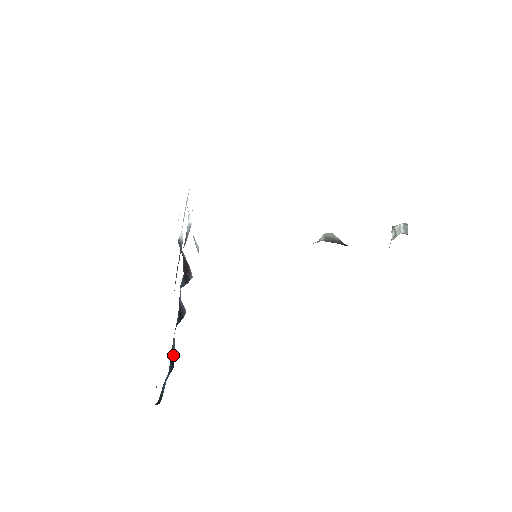
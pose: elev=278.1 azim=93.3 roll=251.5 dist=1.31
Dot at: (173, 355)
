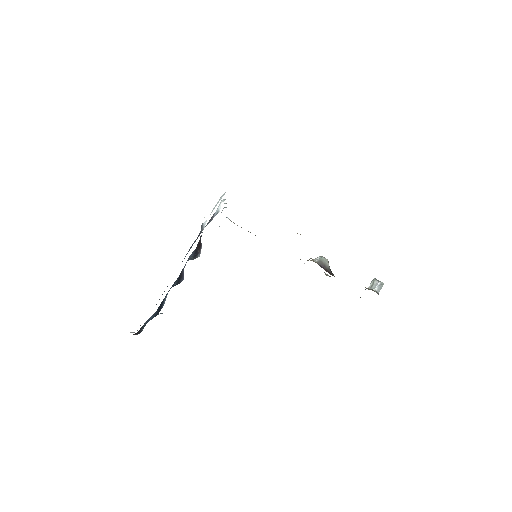
Dot at: (162, 306)
